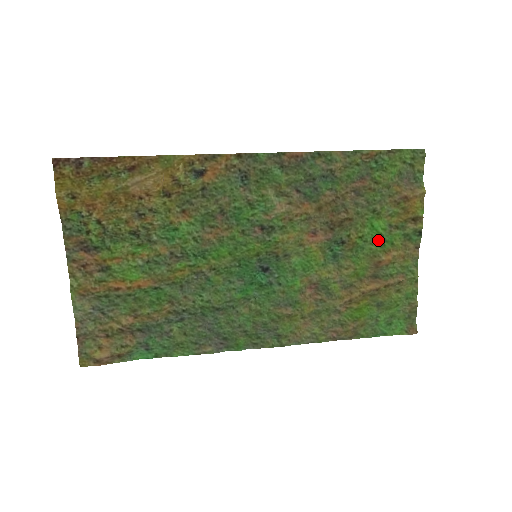
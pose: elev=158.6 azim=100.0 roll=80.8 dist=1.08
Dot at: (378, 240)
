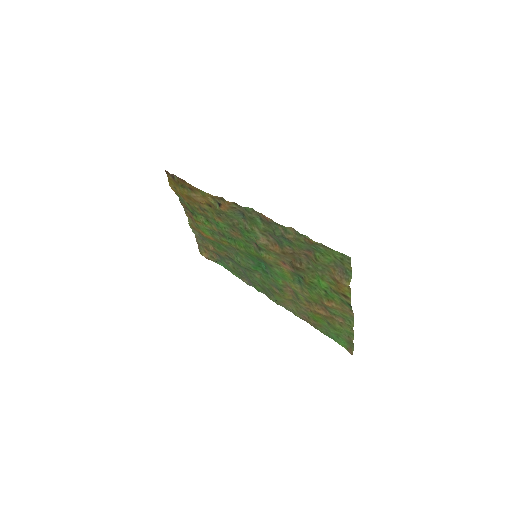
Dot at: (323, 291)
